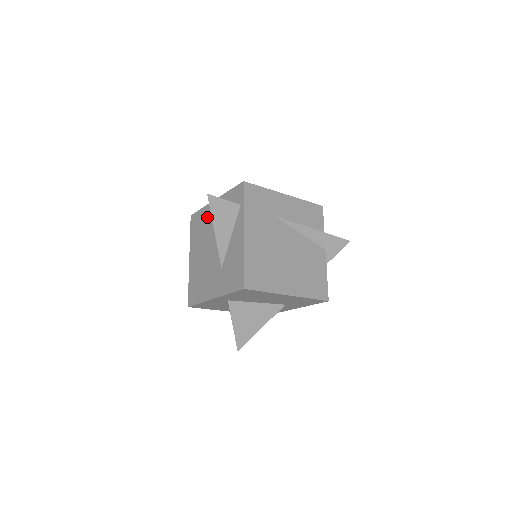
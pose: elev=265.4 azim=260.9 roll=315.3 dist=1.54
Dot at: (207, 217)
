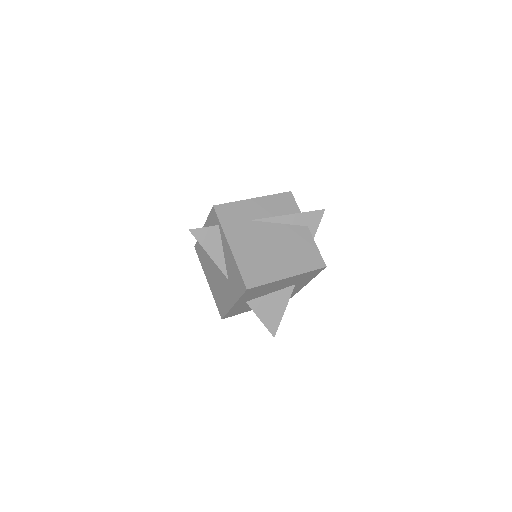
Dot at: occluded
